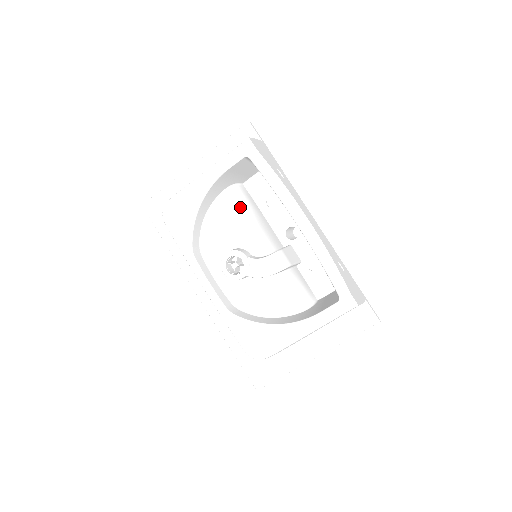
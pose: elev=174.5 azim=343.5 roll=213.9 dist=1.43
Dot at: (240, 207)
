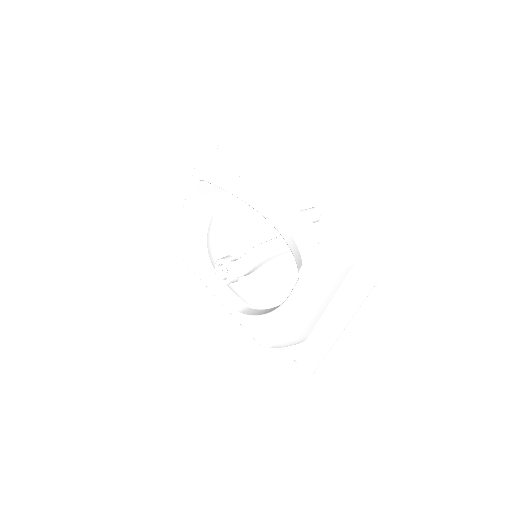
Dot at: (223, 220)
